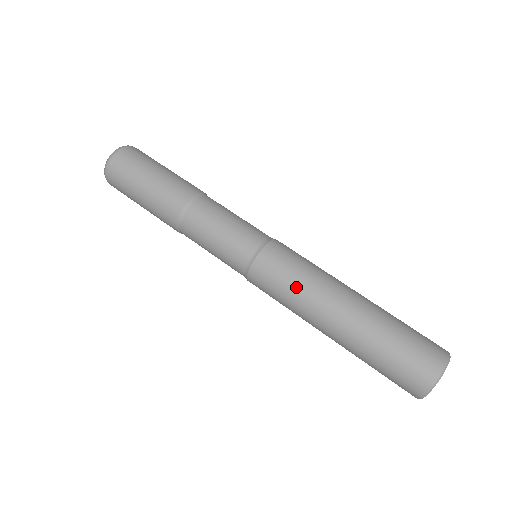
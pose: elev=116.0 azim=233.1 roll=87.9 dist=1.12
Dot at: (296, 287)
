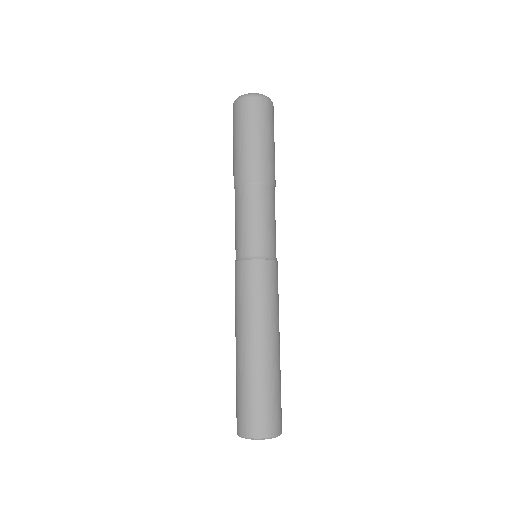
Dot at: (250, 303)
